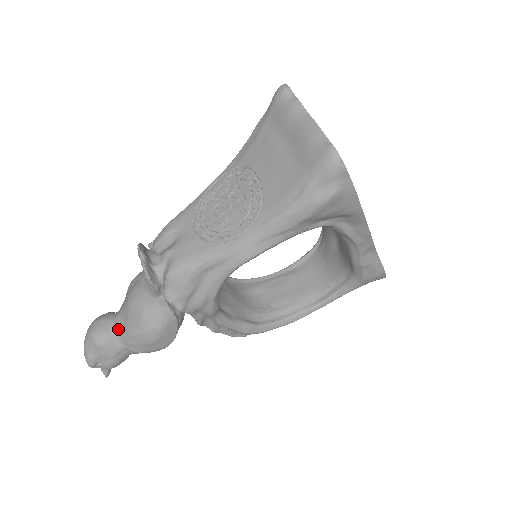
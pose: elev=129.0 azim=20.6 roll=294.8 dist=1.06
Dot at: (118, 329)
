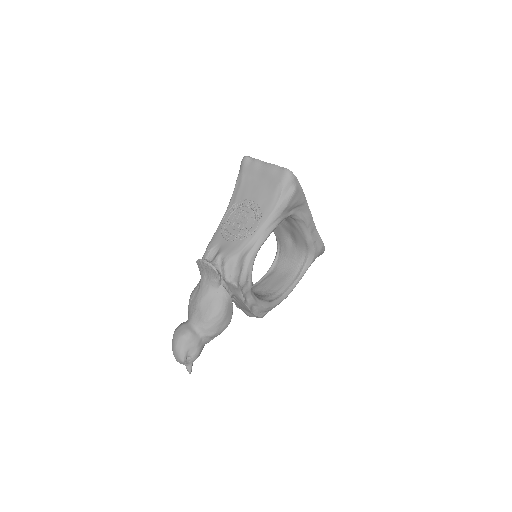
Dot at: (196, 324)
